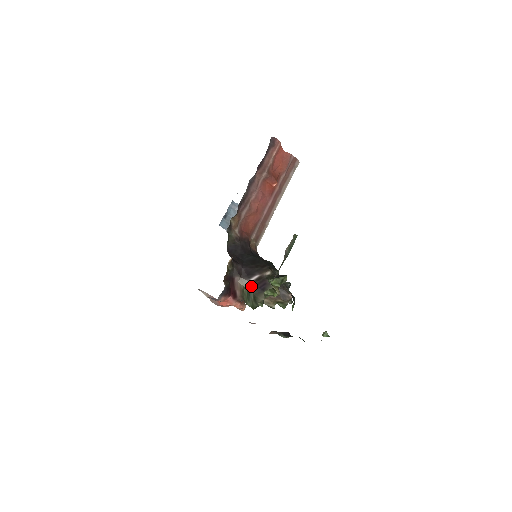
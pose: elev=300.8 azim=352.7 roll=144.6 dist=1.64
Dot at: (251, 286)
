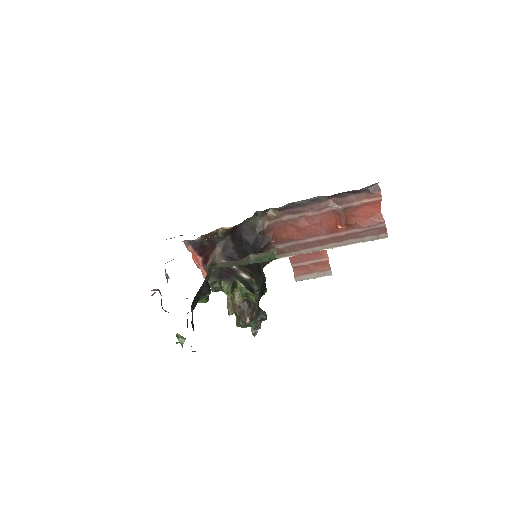
Dot at: occluded
